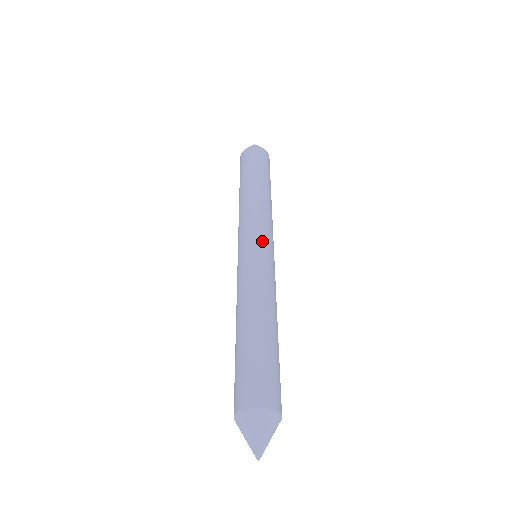
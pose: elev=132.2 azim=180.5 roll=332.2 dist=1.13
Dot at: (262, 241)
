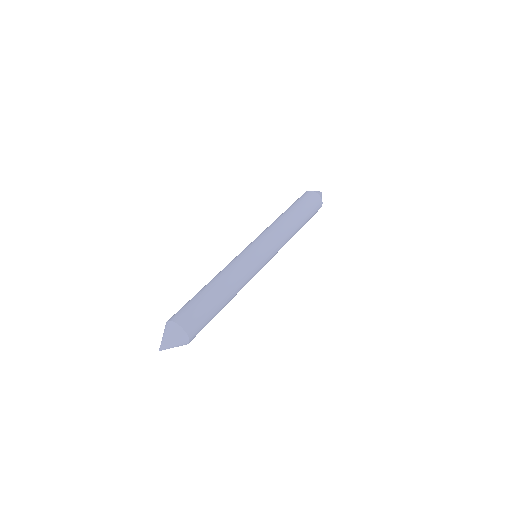
Dot at: (263, 248)
